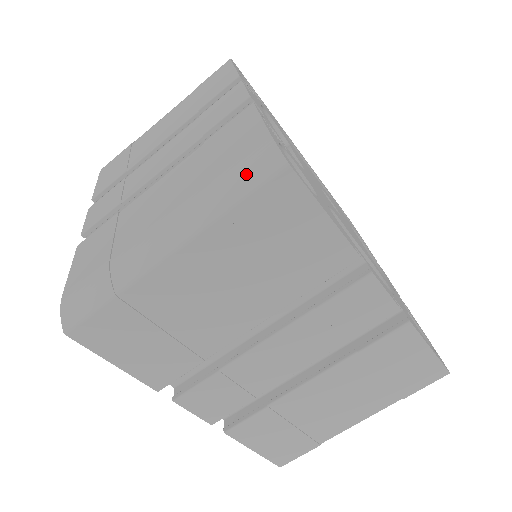
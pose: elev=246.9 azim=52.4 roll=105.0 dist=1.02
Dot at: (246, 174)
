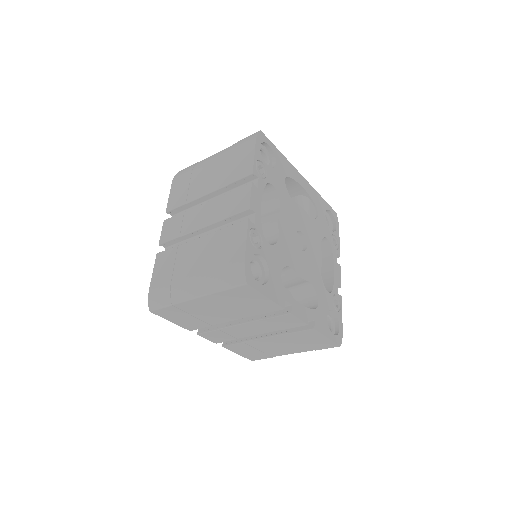
Dot at: (230, 278)
